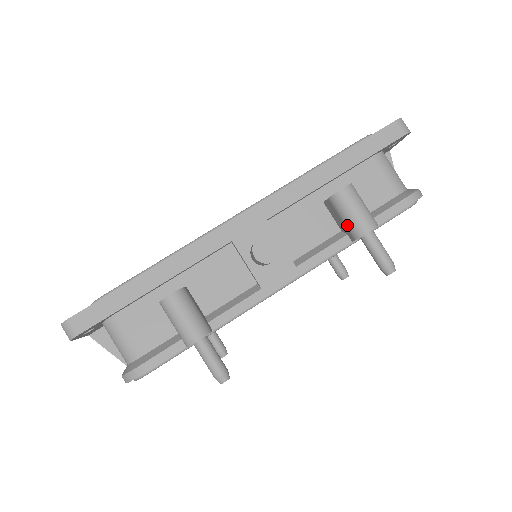
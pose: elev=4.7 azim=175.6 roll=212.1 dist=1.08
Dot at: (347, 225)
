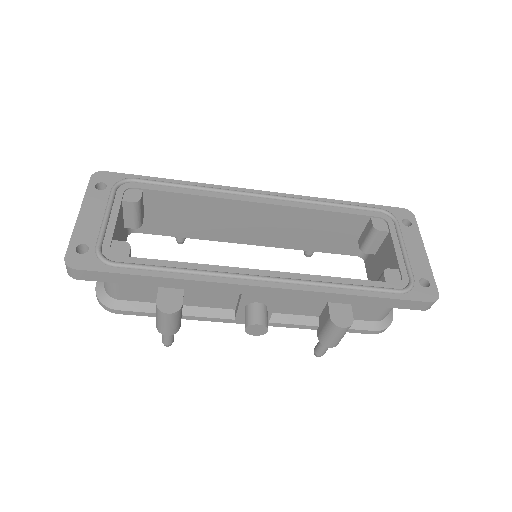
Dot at: (322, 333)
